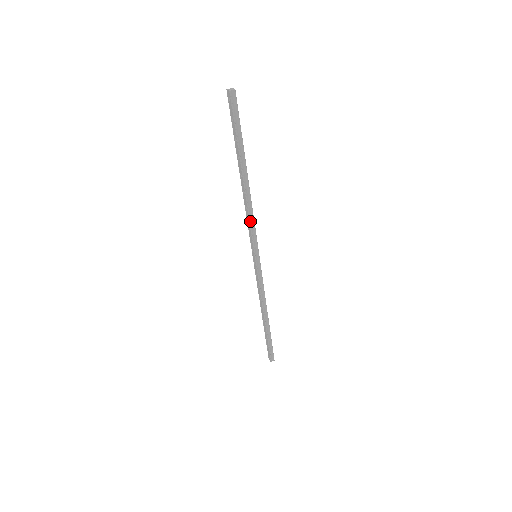
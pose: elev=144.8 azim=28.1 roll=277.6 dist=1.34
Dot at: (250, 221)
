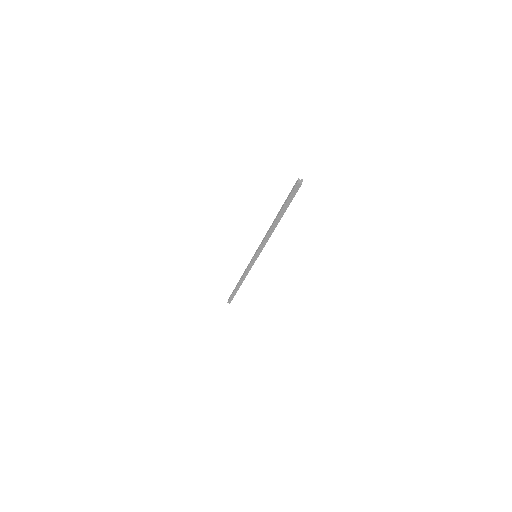
Dot at: (264, 241)
